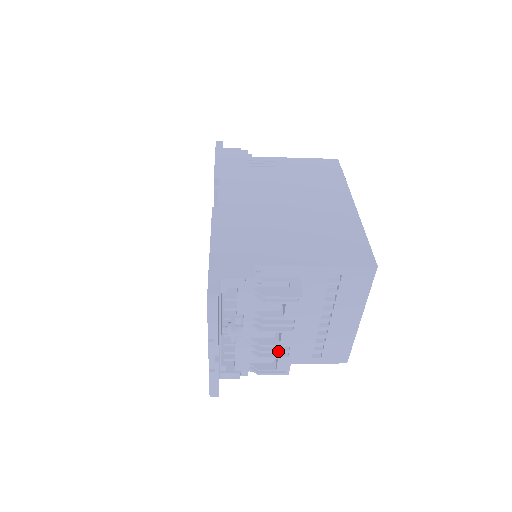
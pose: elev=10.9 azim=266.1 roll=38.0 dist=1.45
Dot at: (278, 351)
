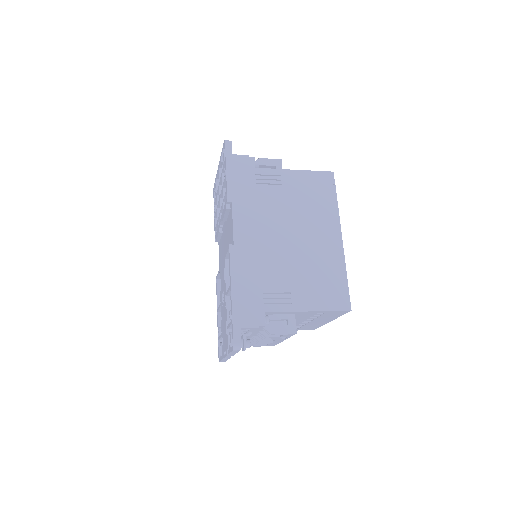
Dot at: (271, 342)
